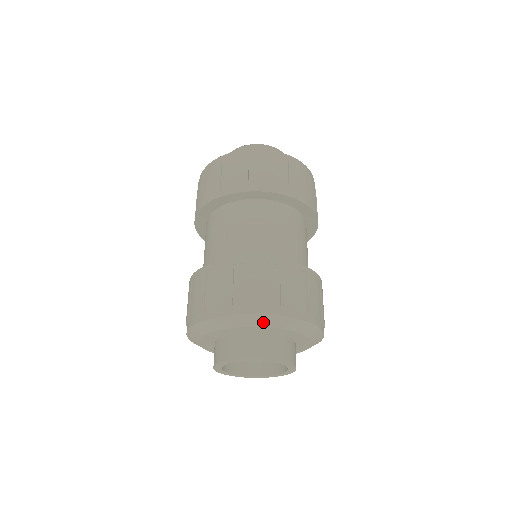
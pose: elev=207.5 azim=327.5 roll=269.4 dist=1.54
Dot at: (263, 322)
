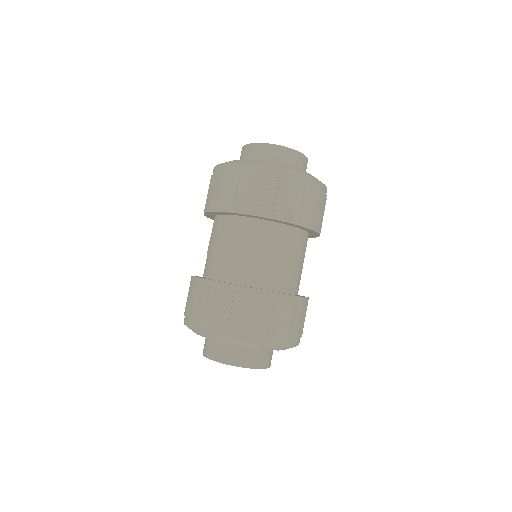
Dot at: (204, 335)
